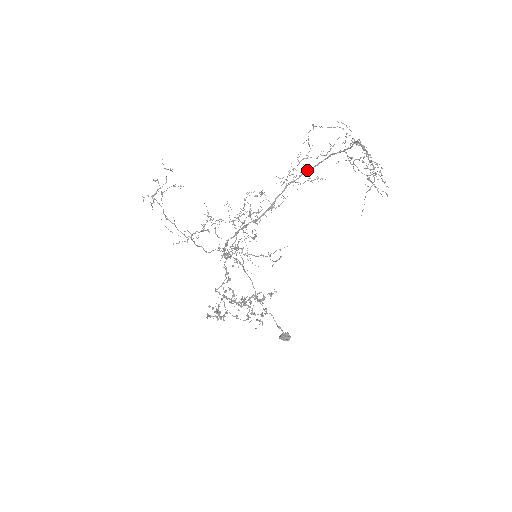
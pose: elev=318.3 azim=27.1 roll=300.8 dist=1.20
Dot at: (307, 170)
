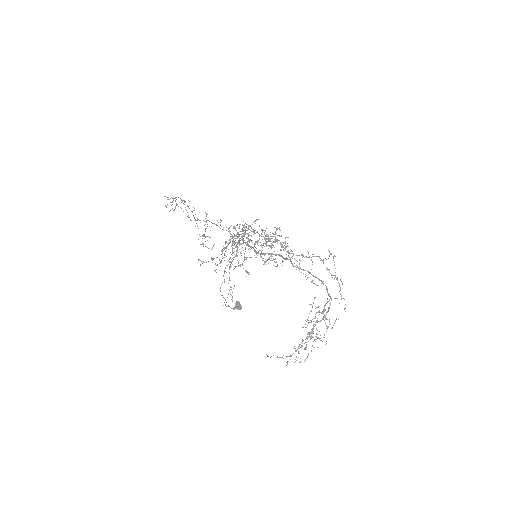
Dot at: occluded
